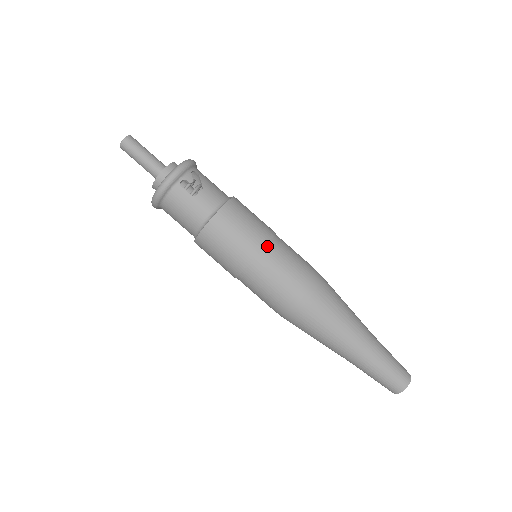
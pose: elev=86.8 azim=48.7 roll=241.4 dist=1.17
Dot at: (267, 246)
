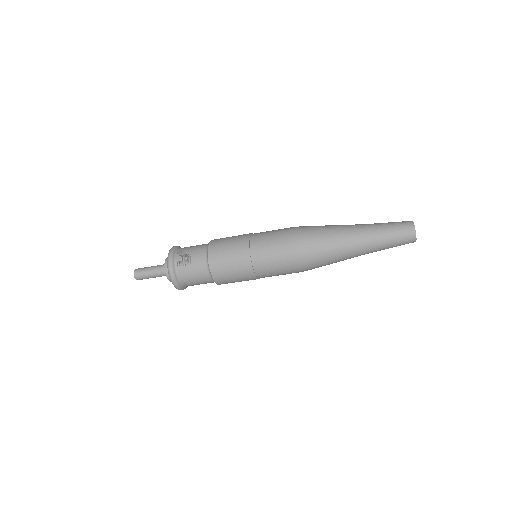
Dot at: (250, 247)
